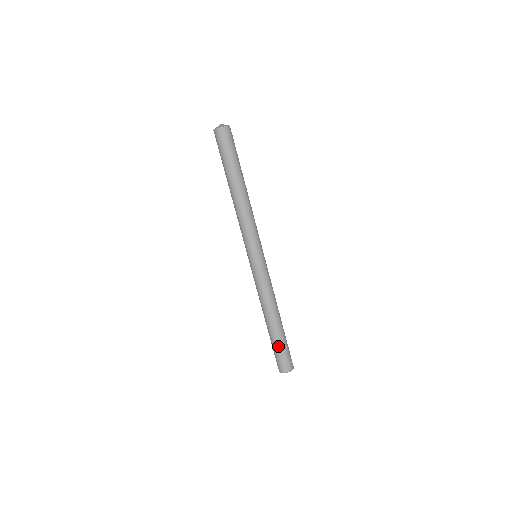
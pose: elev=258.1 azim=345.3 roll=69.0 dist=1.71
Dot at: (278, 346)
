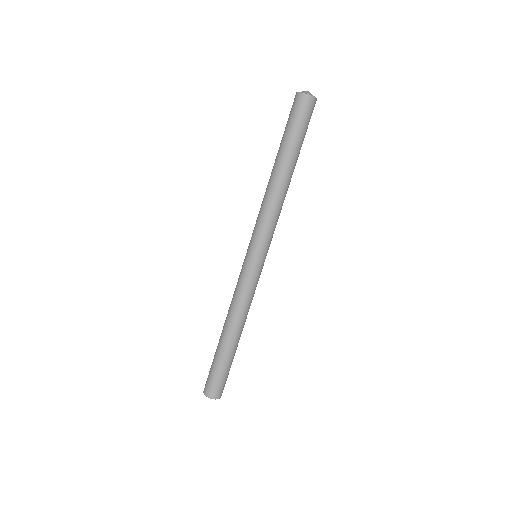
Dot at: (226, 367)
